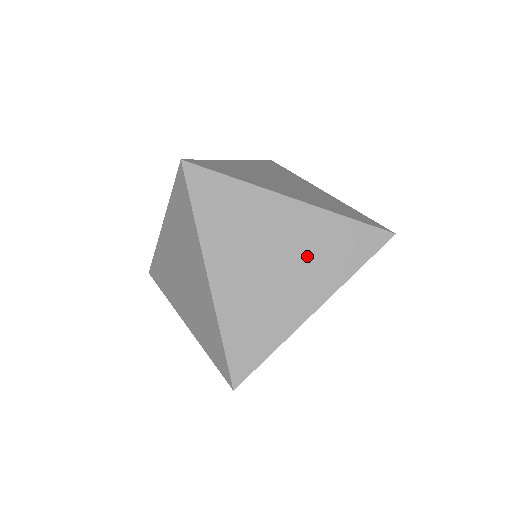
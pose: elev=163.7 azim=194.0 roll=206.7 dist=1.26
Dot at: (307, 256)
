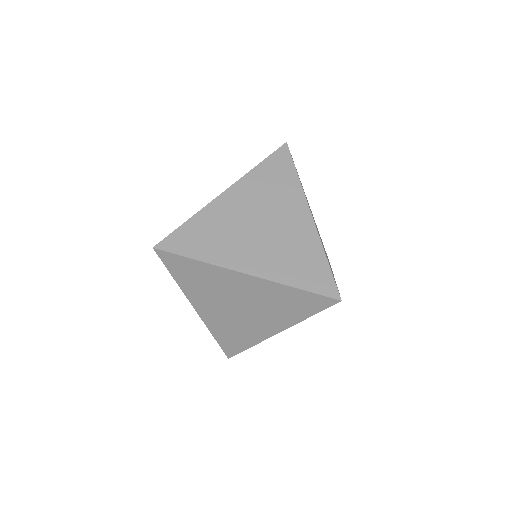
Dot at: (264, 306)
